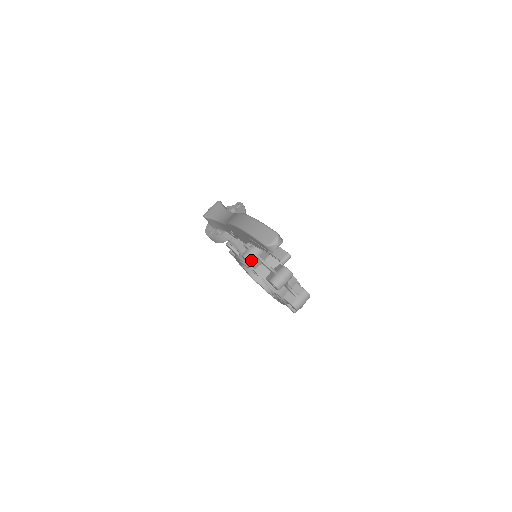
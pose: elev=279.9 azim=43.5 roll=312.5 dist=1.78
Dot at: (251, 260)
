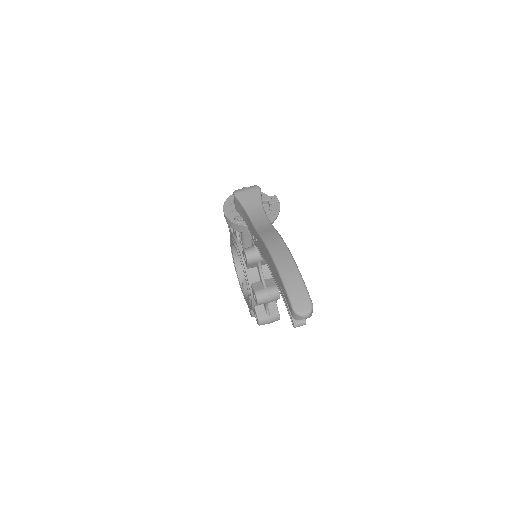
Dot at: (250, 261)
